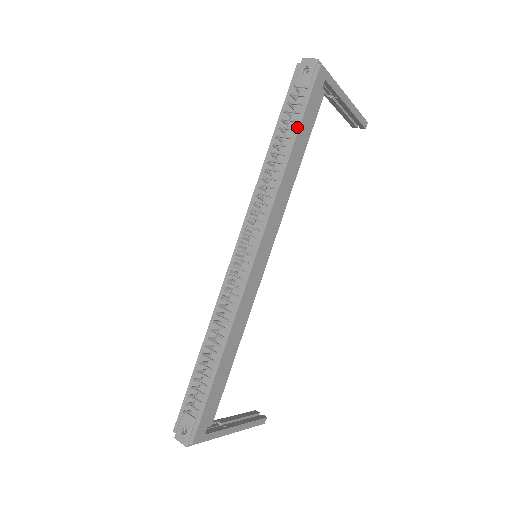
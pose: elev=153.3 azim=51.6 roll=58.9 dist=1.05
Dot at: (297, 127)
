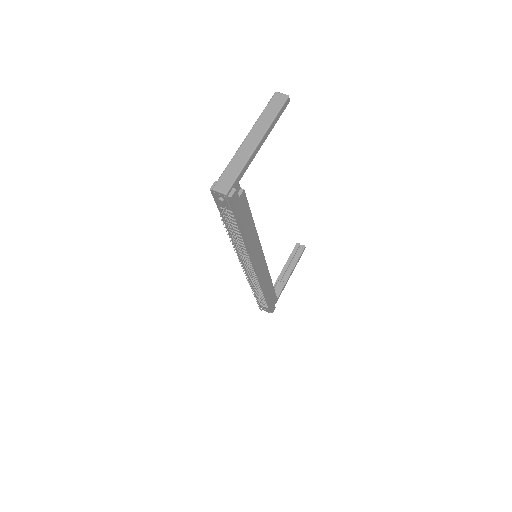
Dot at: (240, 226)
